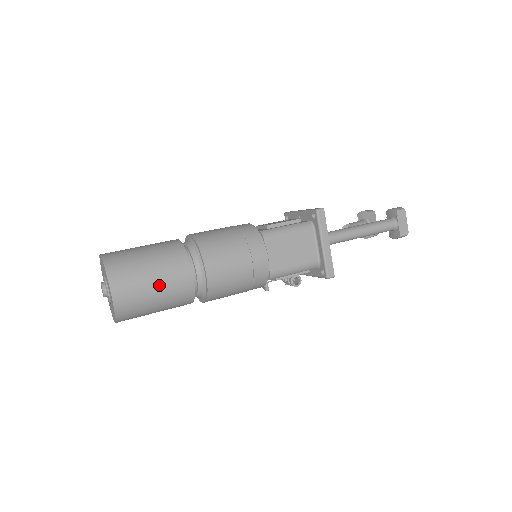
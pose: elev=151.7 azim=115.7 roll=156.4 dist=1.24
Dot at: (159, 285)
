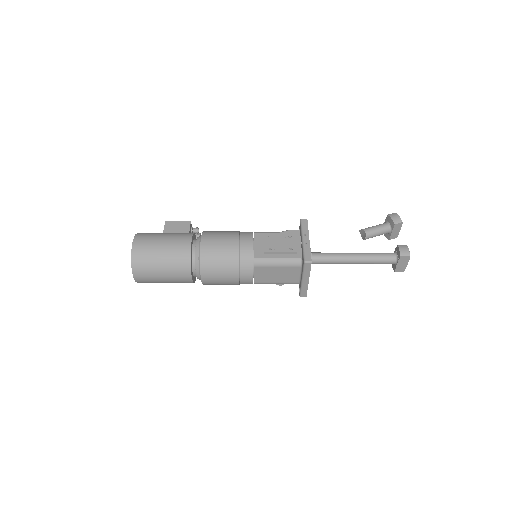
Dot at: (167, 279)
